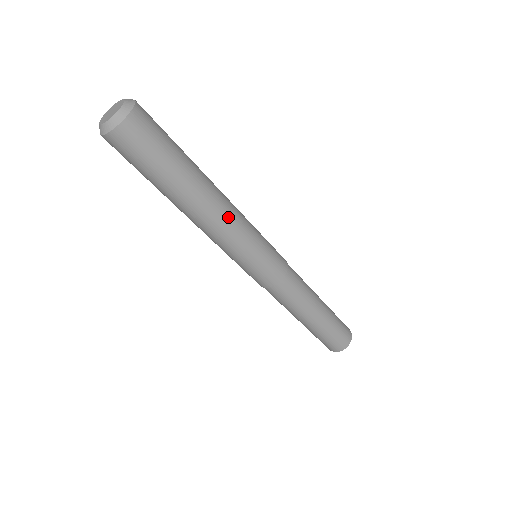
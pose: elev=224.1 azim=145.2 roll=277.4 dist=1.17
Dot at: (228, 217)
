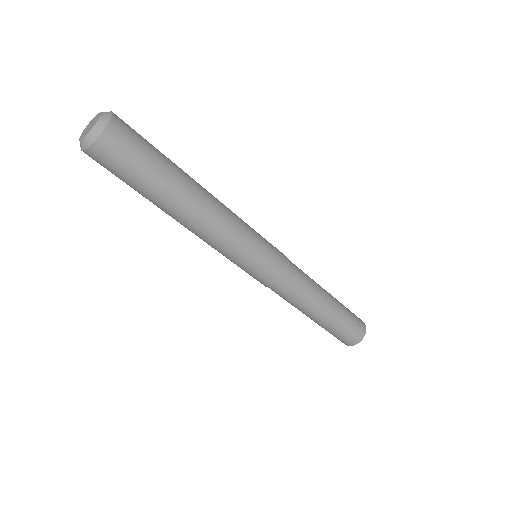
Dot at: (223, 215)
